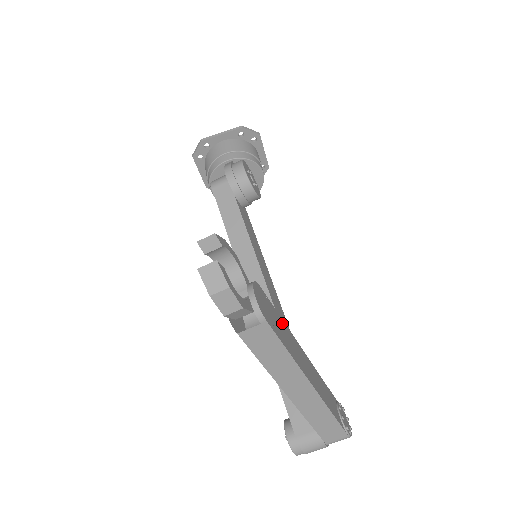
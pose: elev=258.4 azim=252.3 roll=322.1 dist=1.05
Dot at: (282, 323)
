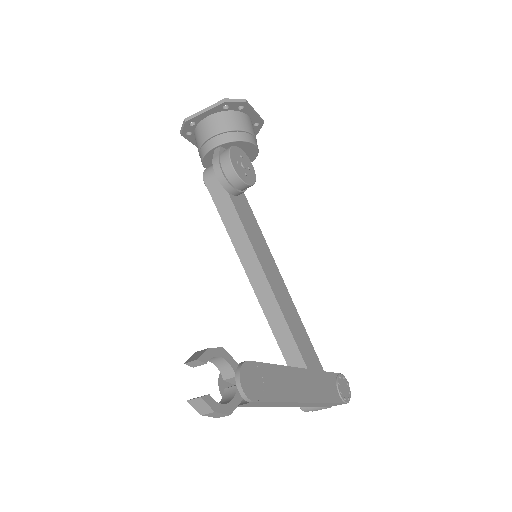
Dot at: (274, 371)
